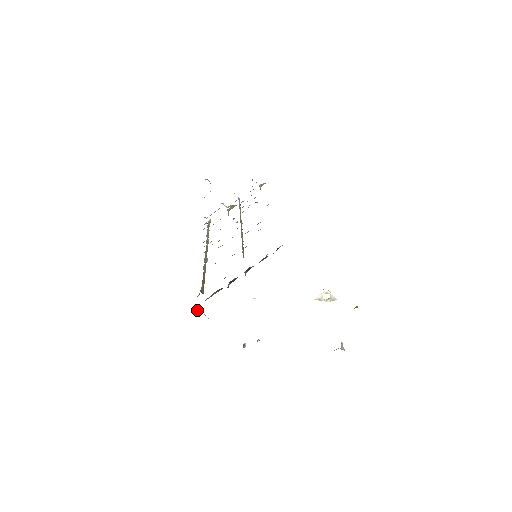
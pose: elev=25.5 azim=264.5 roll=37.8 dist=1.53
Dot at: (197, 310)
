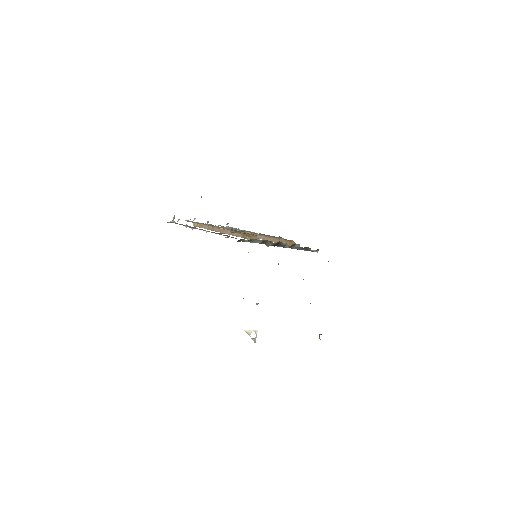
Dot at: (240, 241)
